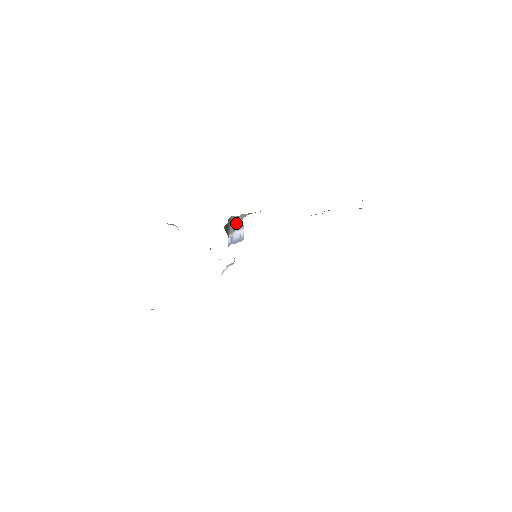
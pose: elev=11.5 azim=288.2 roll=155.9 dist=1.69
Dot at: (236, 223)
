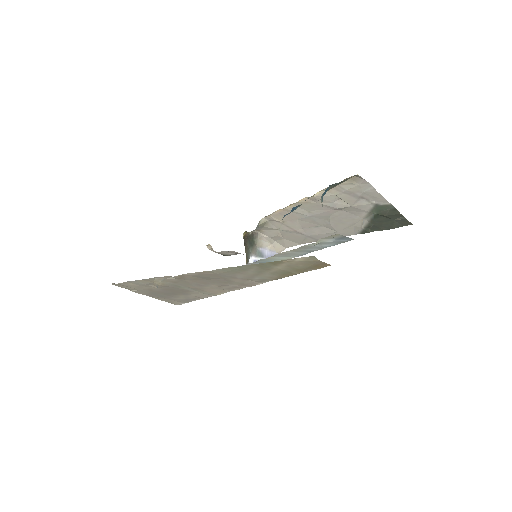
Dot at: (268, 252)
